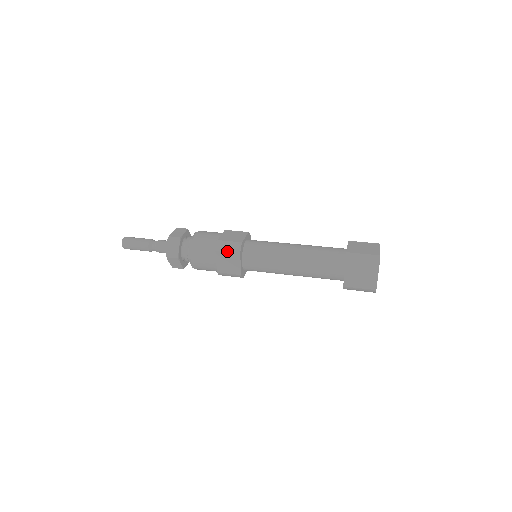
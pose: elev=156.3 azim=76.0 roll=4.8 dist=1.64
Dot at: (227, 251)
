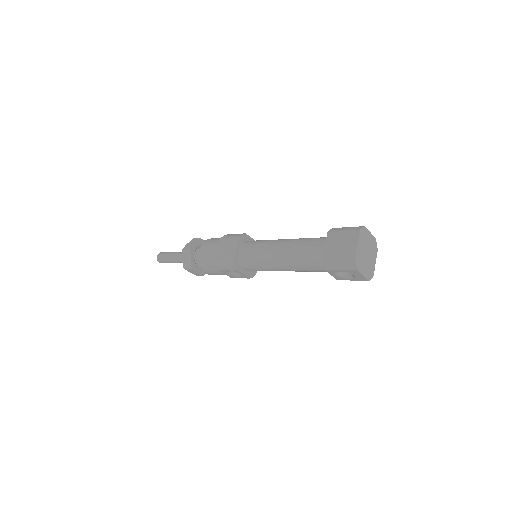
Dot at: (230, 237)
